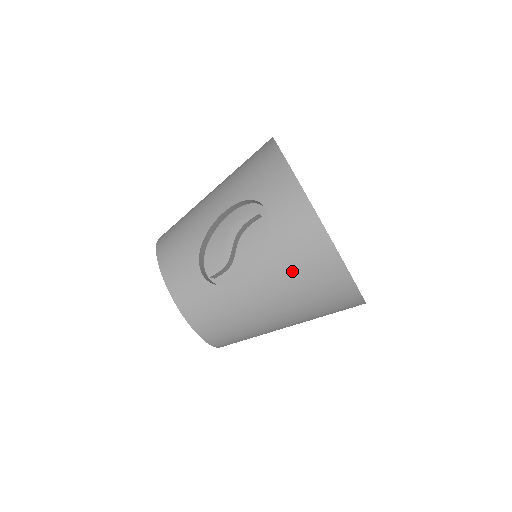
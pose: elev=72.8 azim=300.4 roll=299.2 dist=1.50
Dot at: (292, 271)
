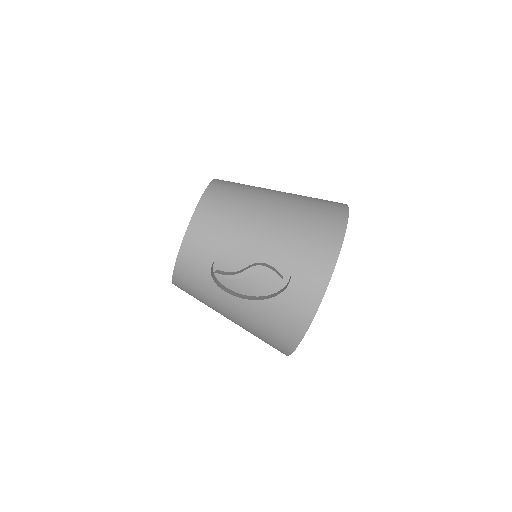
Dot at: (264, 323)
